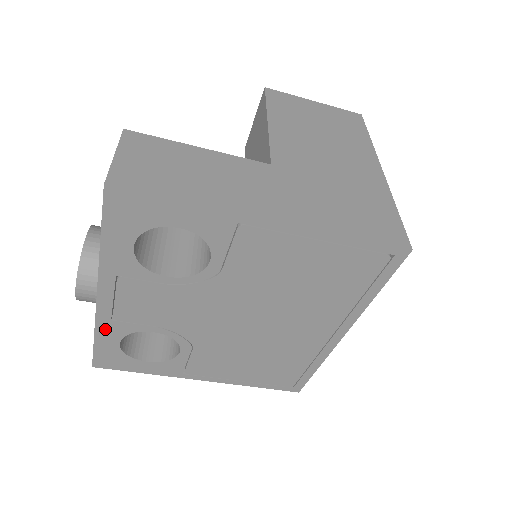
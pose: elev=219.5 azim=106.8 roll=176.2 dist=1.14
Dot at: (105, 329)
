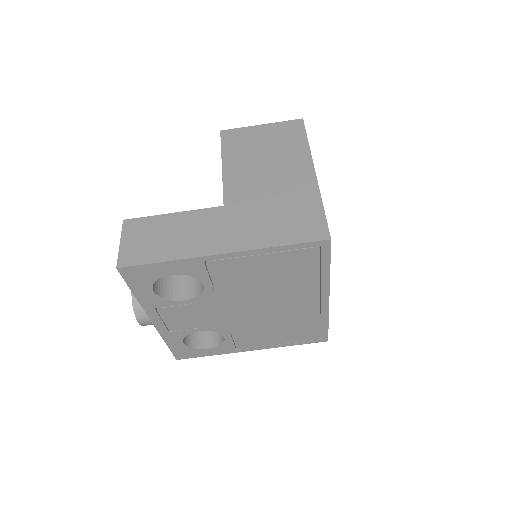
Dot at: (169, 337)
